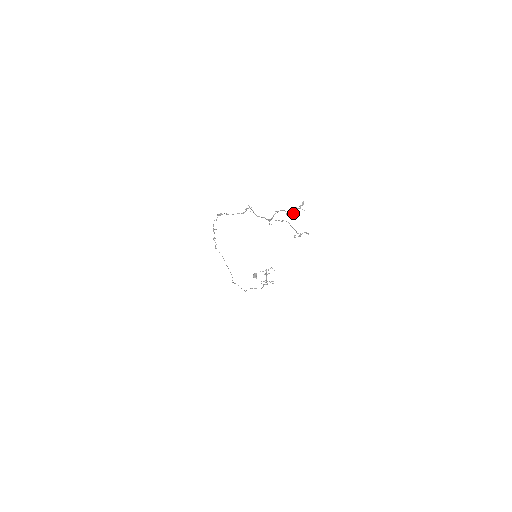
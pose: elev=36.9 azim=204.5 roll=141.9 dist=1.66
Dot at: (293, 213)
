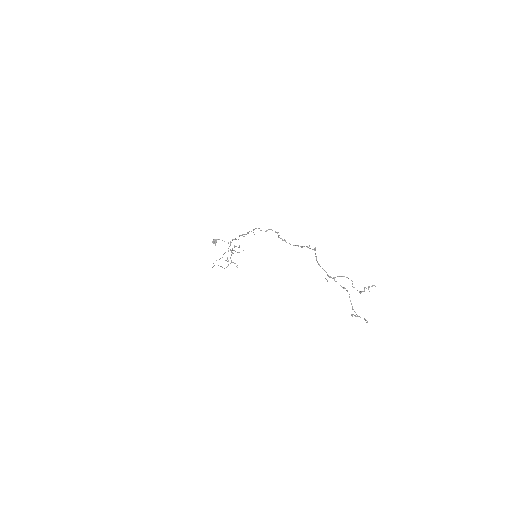
Dot at: (361, 291)
